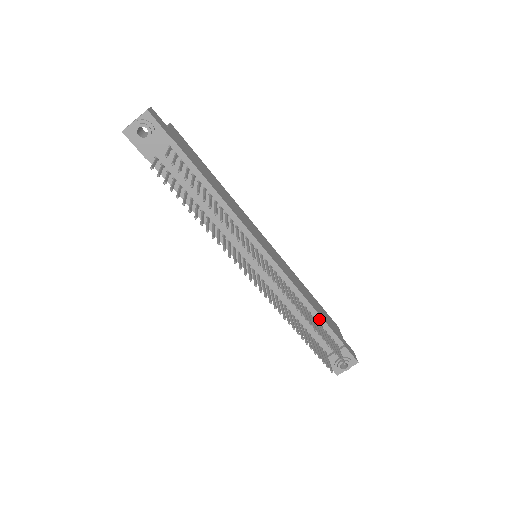
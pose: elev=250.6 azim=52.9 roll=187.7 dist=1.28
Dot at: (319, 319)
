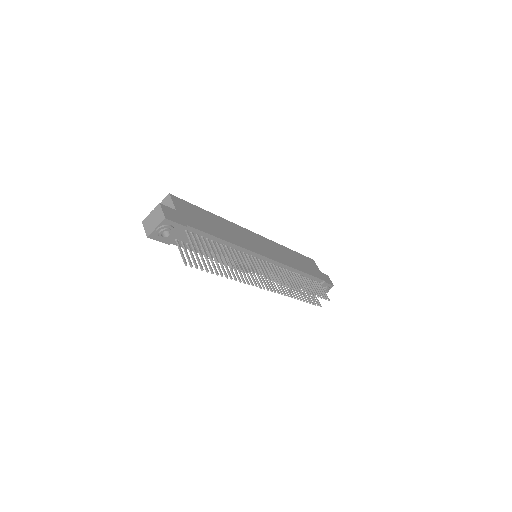
Dot at: (306, 275)
